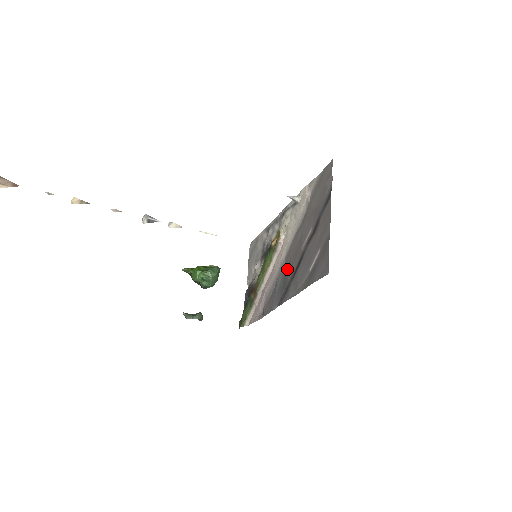
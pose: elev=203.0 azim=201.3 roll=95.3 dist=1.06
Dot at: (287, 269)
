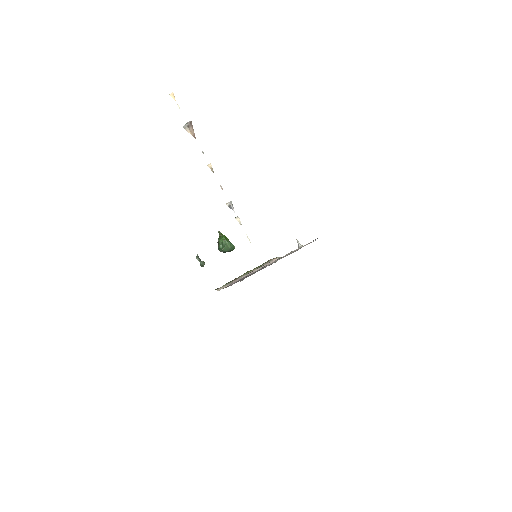
Dot at: occluded
